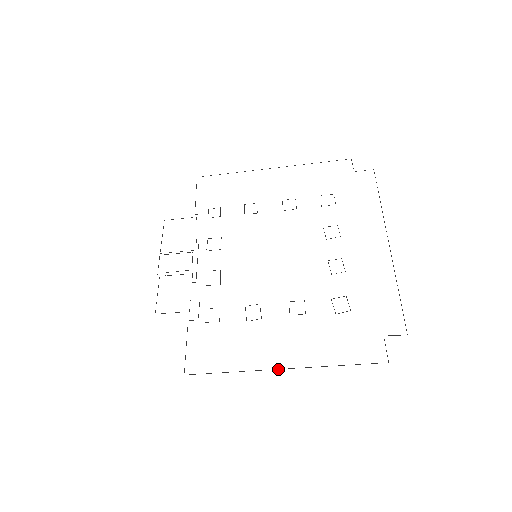
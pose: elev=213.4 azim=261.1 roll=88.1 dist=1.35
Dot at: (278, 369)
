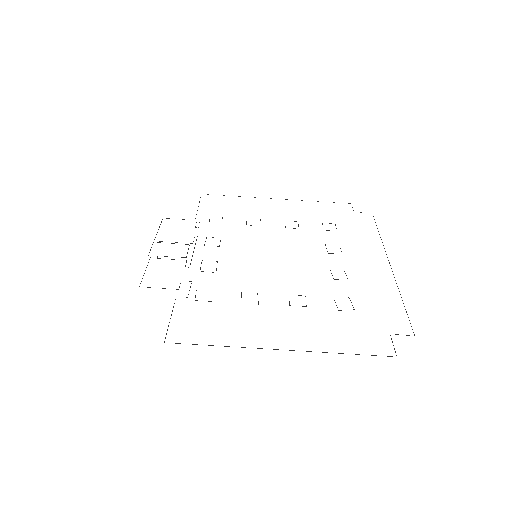
Dot at: (275, 349)
